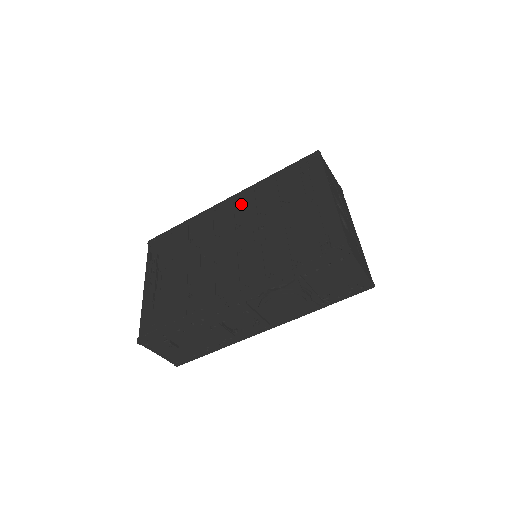
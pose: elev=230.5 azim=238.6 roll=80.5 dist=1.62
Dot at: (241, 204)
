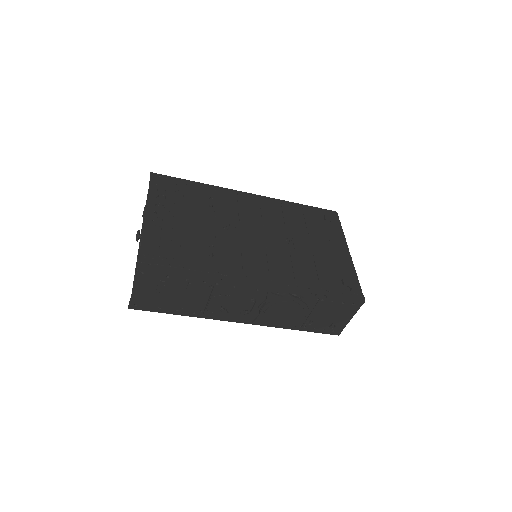
Dot at: (267, 207)
